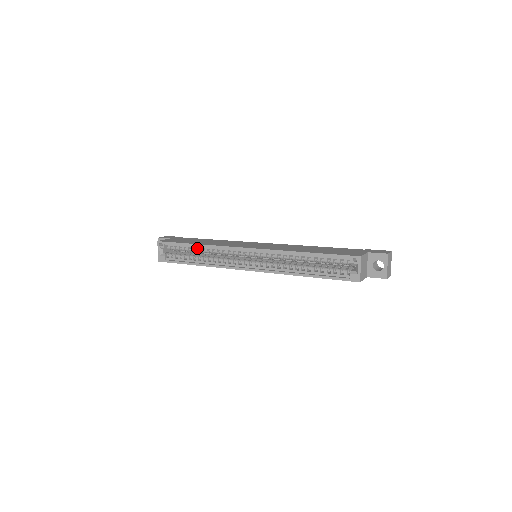
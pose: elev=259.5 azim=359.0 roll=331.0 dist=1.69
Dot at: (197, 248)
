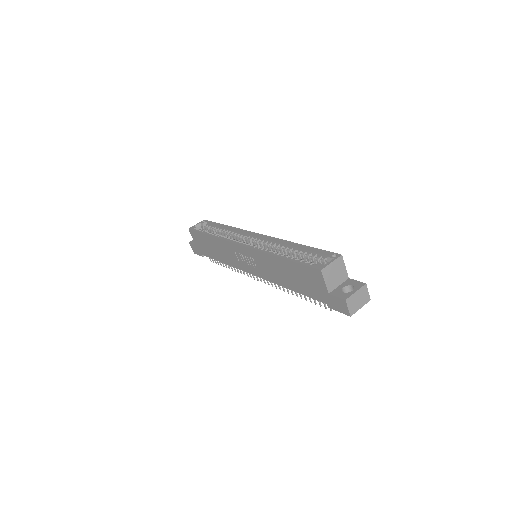
Dot at: (224, 229)
